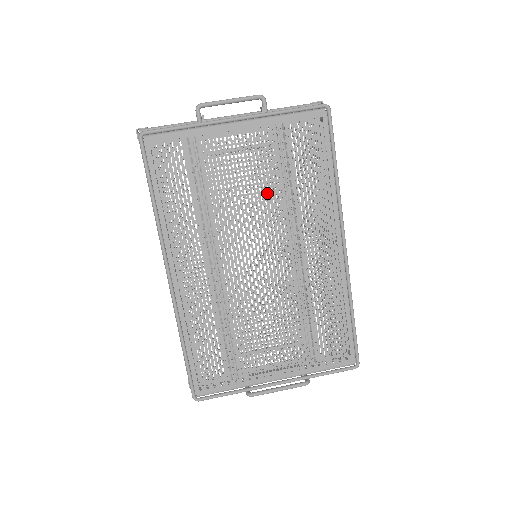
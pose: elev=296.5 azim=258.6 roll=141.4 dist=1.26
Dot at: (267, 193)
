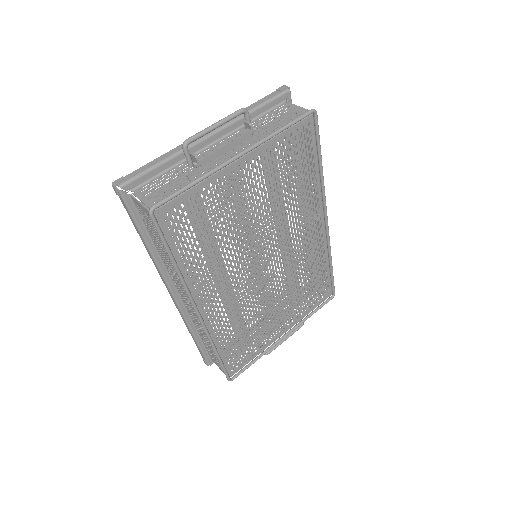
Dot at: (269, 209)
